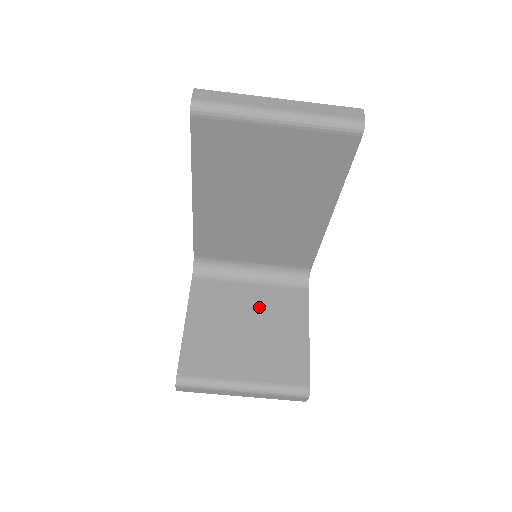
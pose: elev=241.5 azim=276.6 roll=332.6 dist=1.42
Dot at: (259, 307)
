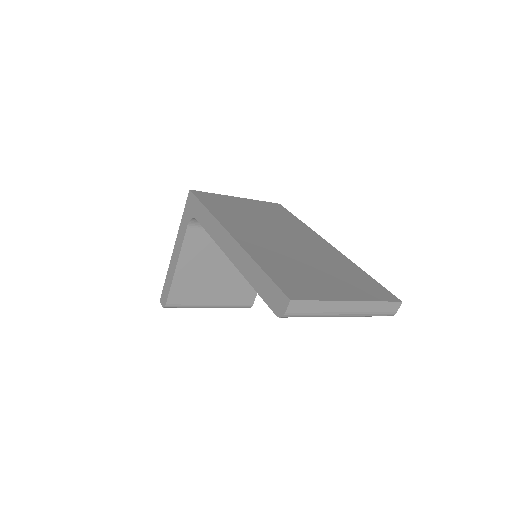
Dot at: occluded
